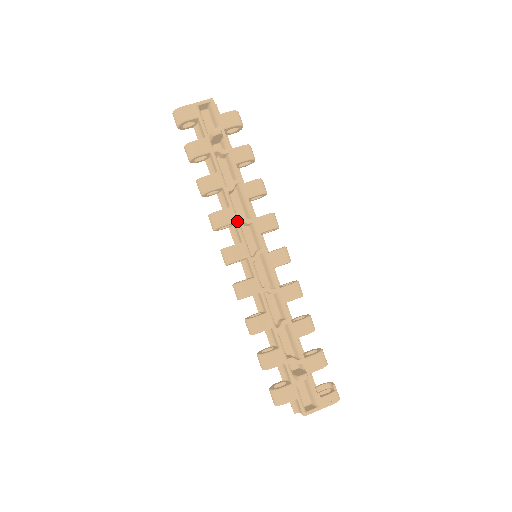
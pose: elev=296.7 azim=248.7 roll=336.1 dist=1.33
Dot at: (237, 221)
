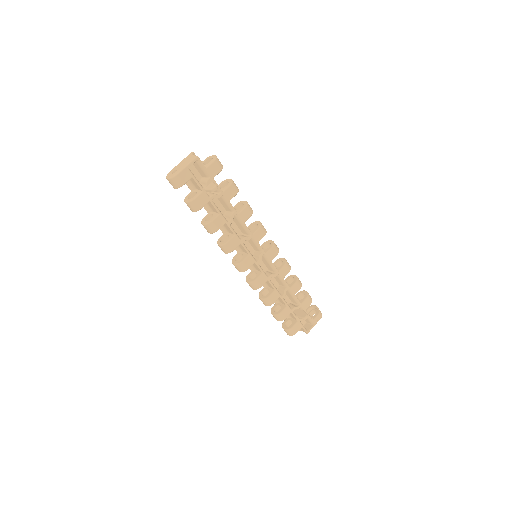
Dot at: (242, 242)
